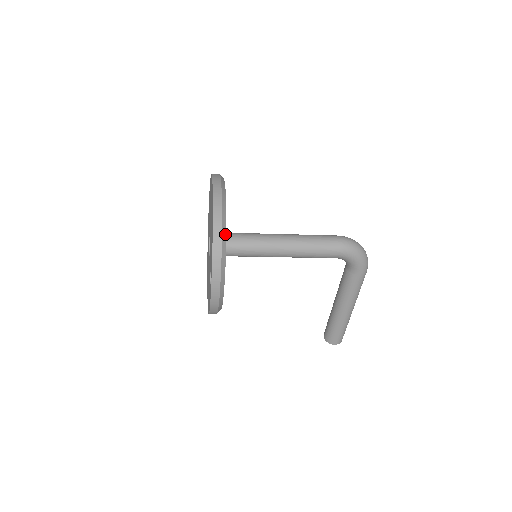
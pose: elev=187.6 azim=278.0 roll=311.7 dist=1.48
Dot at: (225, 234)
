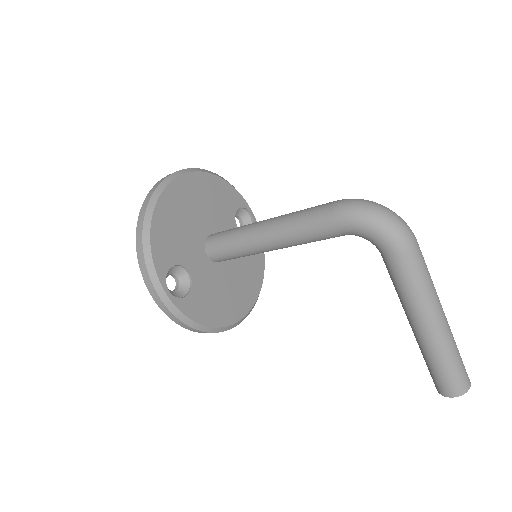
Dot at: (149, 224)
